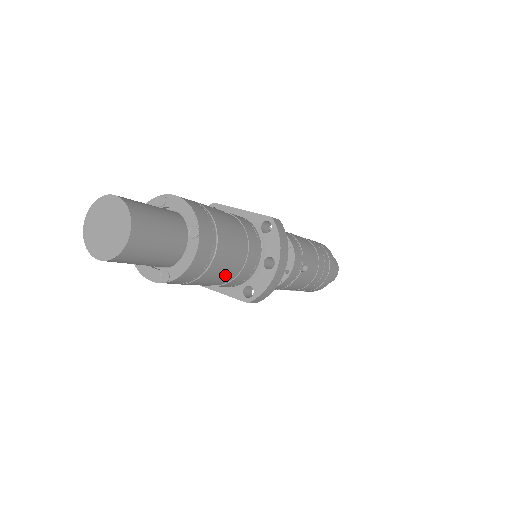
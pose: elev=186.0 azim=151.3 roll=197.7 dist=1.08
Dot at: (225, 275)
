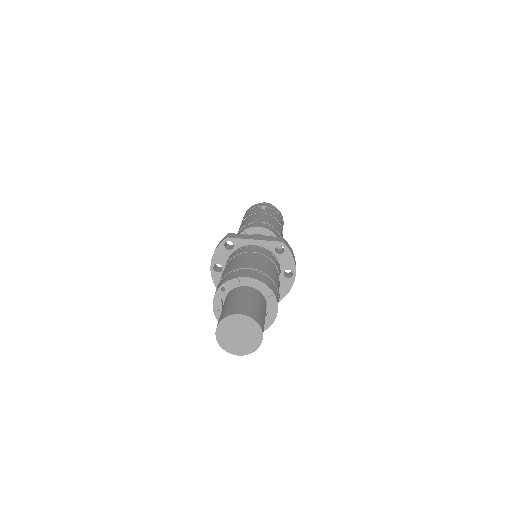
Dot at: occluded
